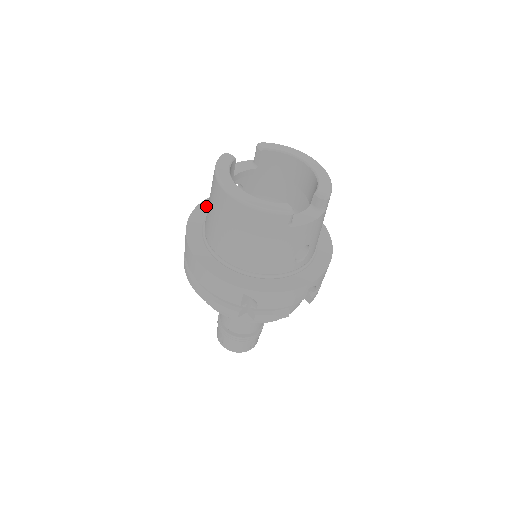
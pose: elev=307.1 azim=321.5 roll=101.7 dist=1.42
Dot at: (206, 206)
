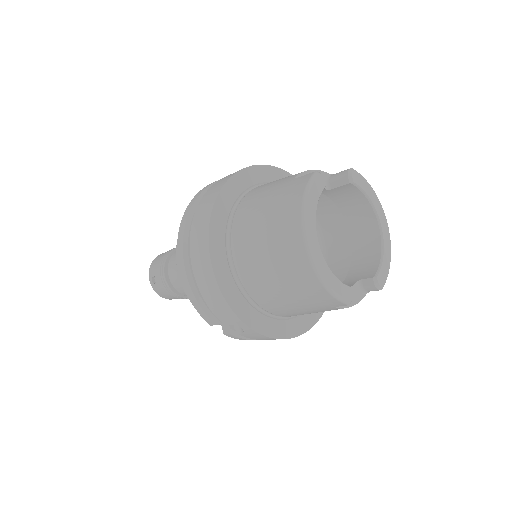
Dot at: (242, 180)
